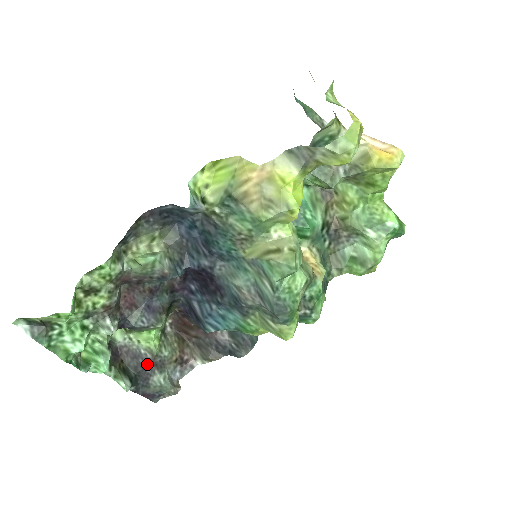
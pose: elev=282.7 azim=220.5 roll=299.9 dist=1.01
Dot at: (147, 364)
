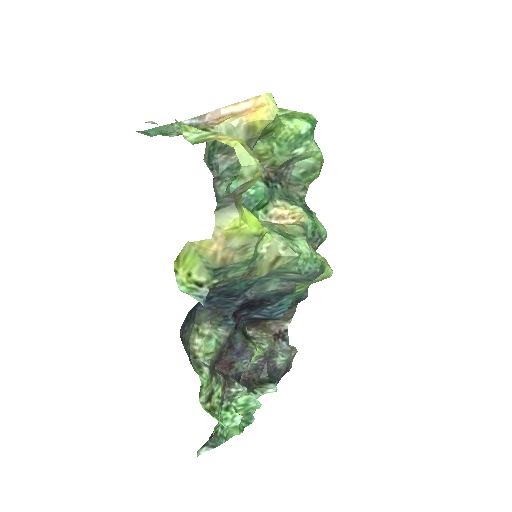
Dot at: (266, 364)
